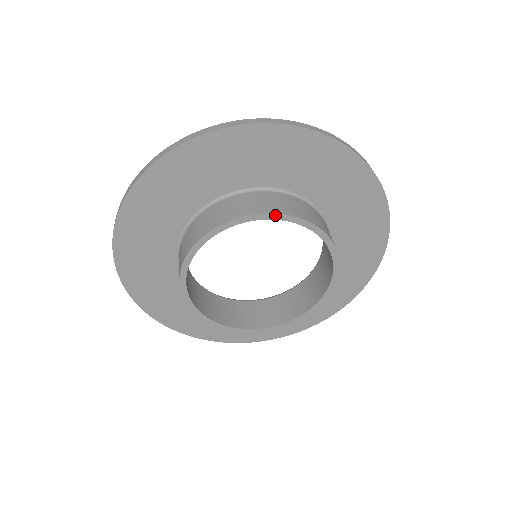
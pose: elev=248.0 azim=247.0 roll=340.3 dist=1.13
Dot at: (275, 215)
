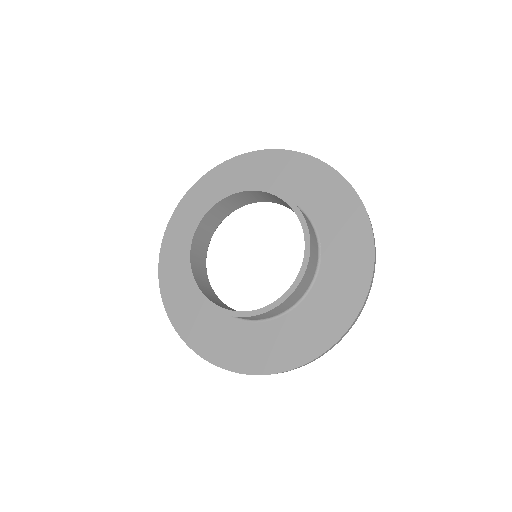
Dot at: (242, 188)
